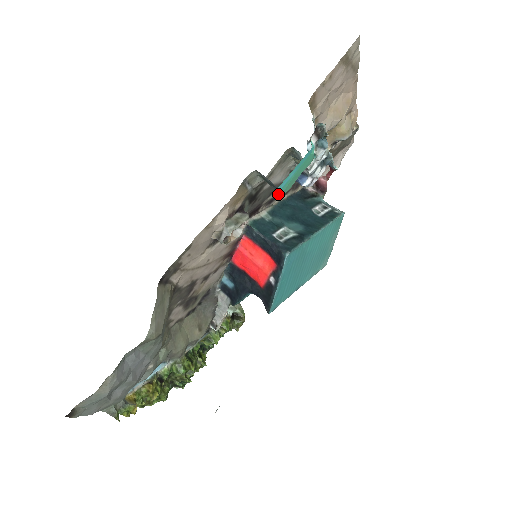
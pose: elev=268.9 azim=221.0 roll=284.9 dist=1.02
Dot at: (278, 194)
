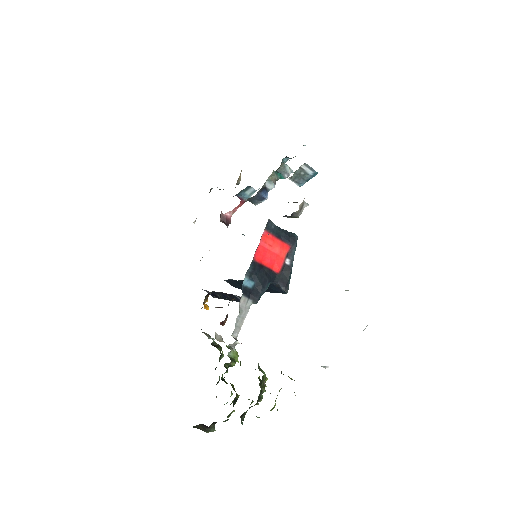
Dot at: occluded
